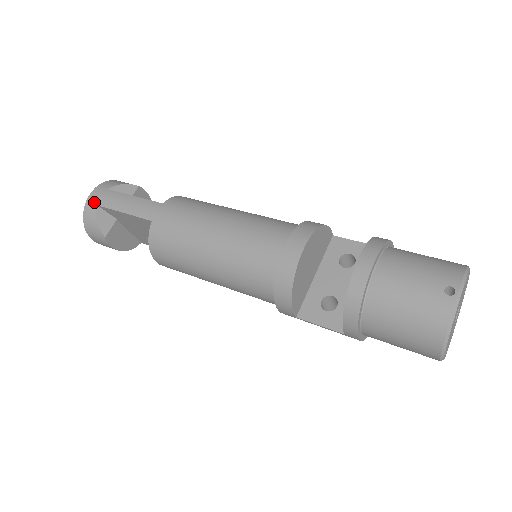
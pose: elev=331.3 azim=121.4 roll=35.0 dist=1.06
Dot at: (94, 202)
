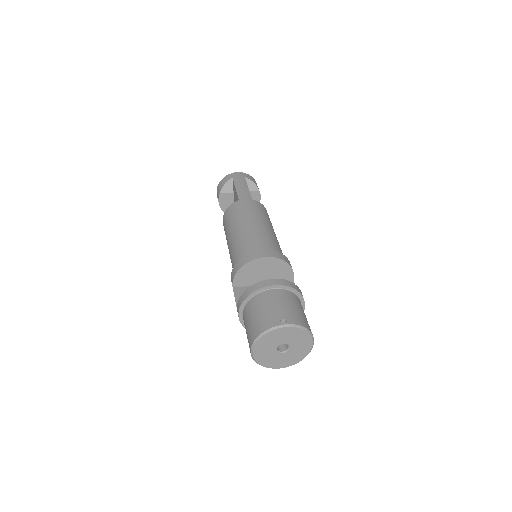
Dot at: (233, 176)
